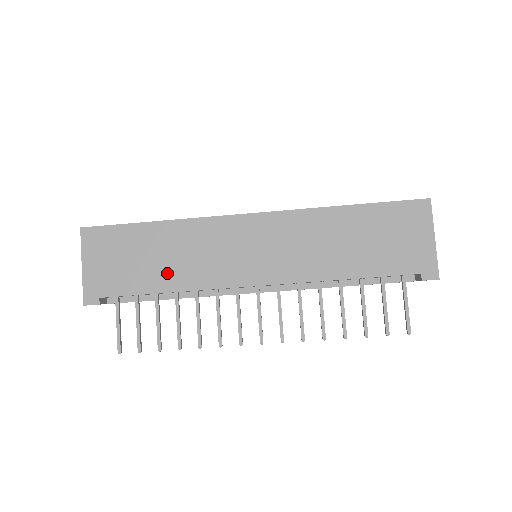
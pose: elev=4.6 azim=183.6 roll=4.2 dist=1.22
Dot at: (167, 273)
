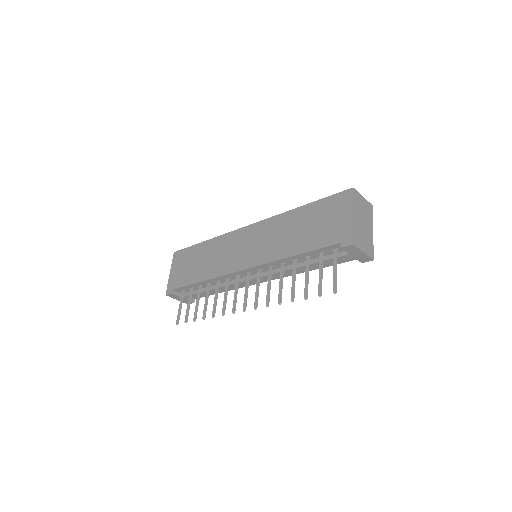
Dot at: (203, 270)
